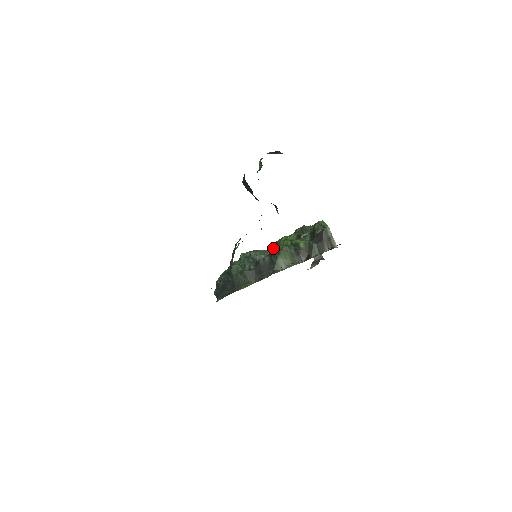
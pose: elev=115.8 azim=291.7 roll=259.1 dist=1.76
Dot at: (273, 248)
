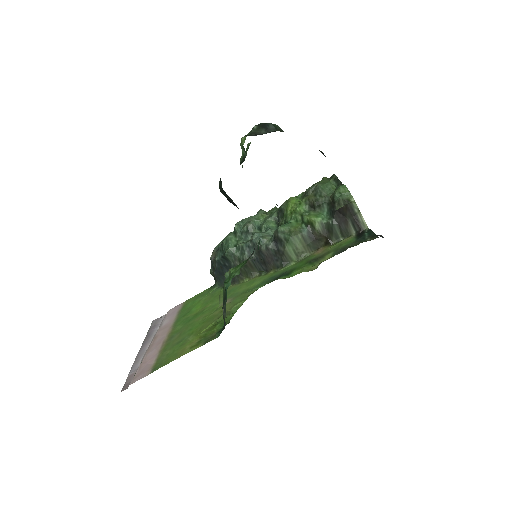
Dot at: (278, 232)
